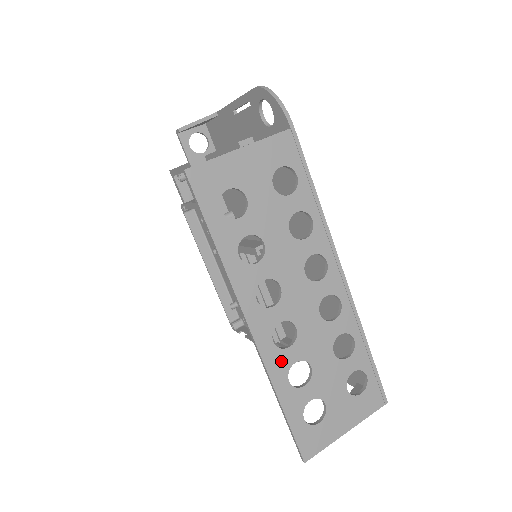
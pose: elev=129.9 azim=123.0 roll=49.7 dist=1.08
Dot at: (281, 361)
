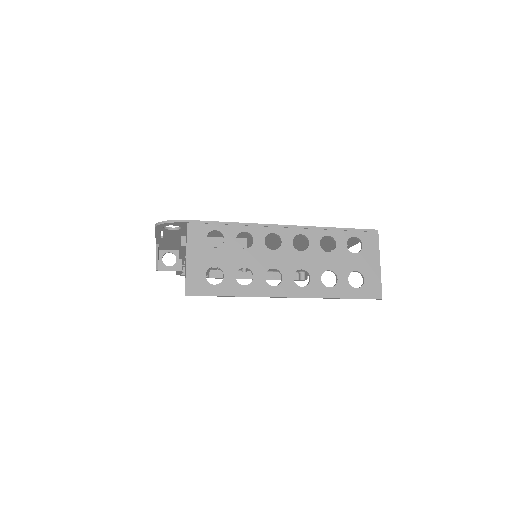
Dot at: (315, 287)
